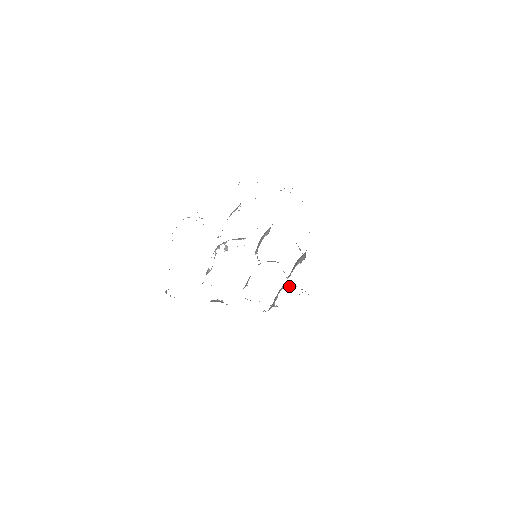
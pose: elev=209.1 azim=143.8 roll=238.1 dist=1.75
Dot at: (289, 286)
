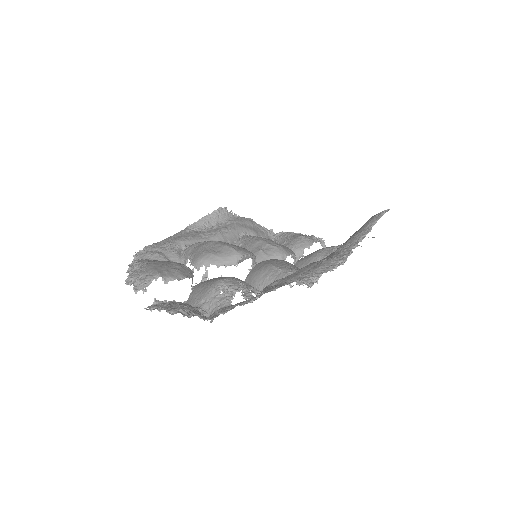
Dot at: (296, 259)
